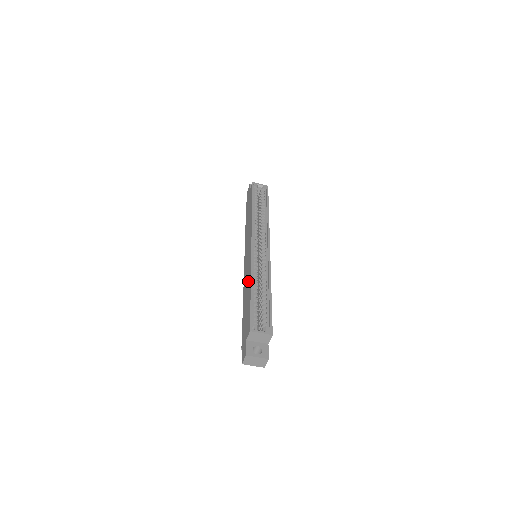
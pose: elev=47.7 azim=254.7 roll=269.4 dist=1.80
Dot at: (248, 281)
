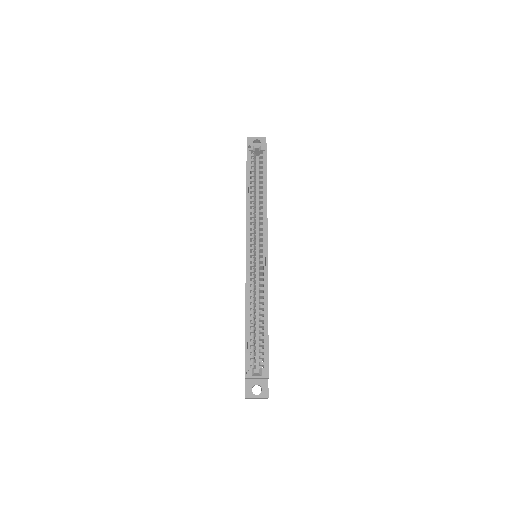
Dot at: occluded
